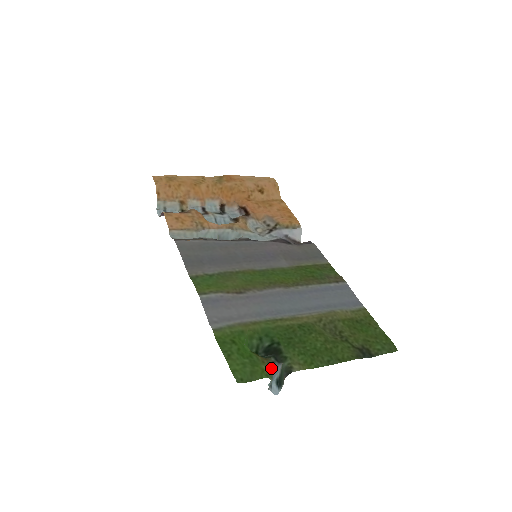
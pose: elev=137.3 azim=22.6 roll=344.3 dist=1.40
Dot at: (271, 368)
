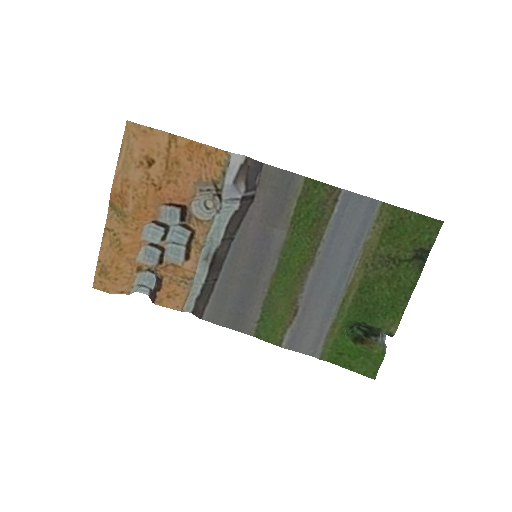
Dot at: (379, 344)
